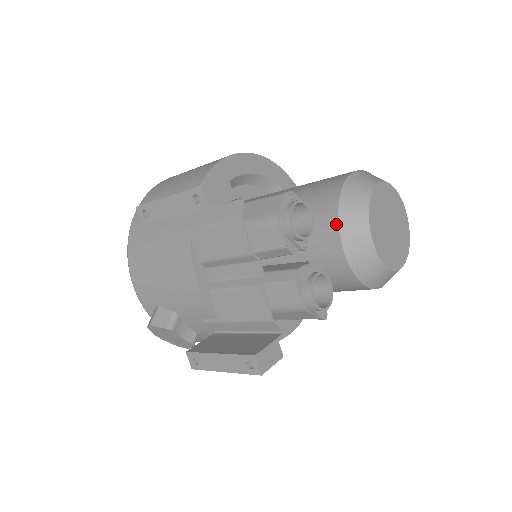
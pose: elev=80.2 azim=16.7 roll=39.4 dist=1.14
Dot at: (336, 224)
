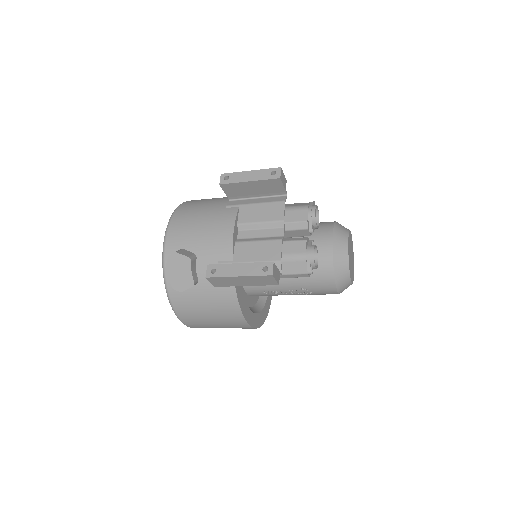
Dot at: (332, 230)
